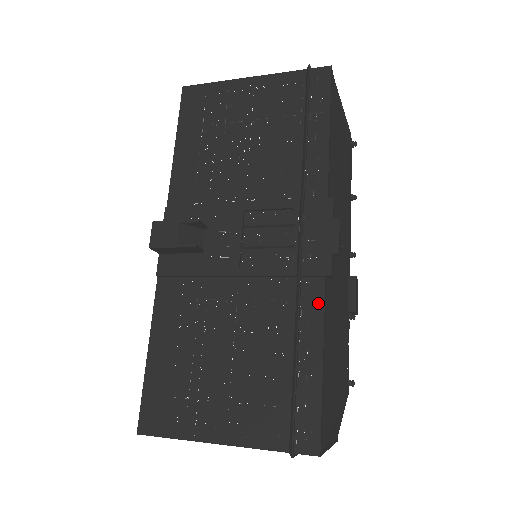
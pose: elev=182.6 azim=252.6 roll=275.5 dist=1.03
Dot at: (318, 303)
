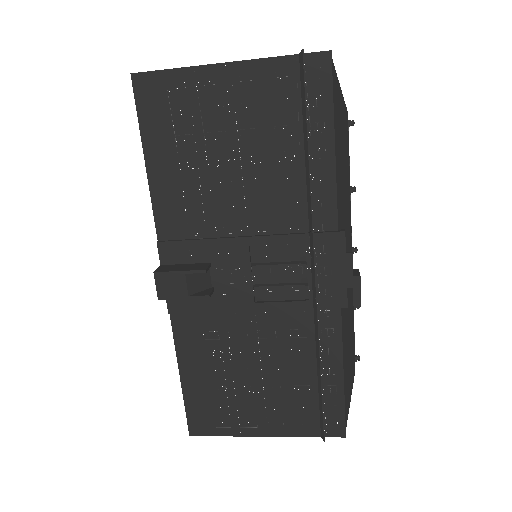
Dot at: (336, 330)
